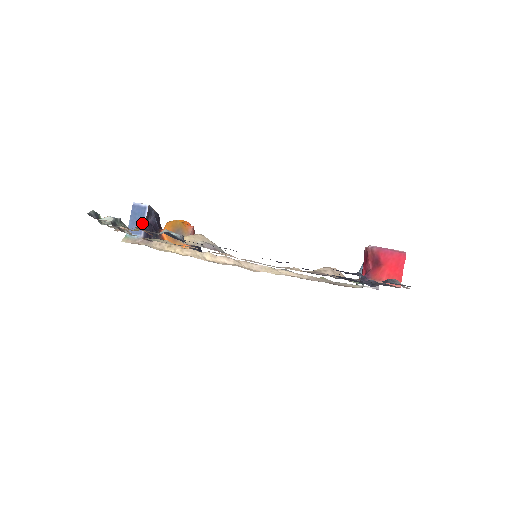
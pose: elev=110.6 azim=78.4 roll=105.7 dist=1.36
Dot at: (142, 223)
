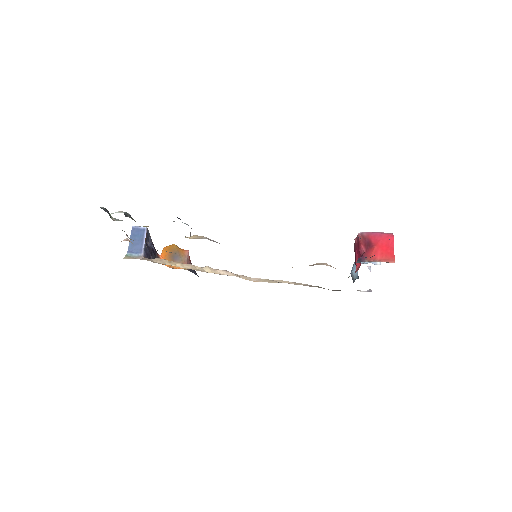
Dot at: (142, 243)
